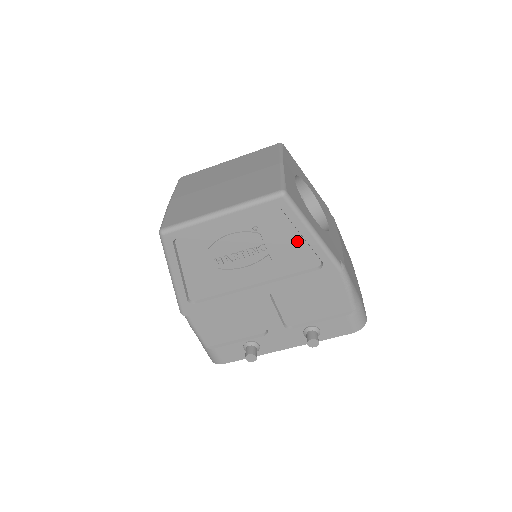
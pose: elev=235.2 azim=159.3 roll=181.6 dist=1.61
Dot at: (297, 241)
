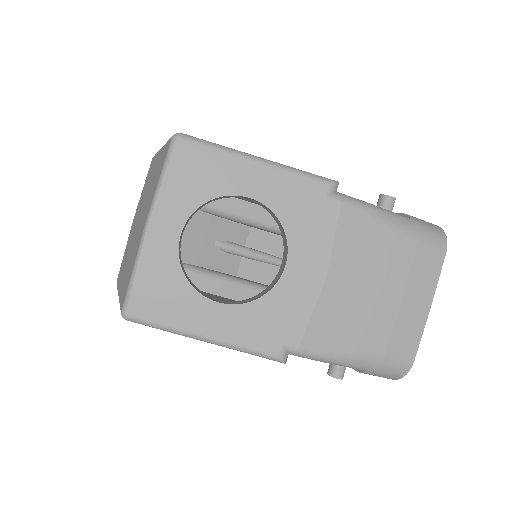
Dot at: occluded
